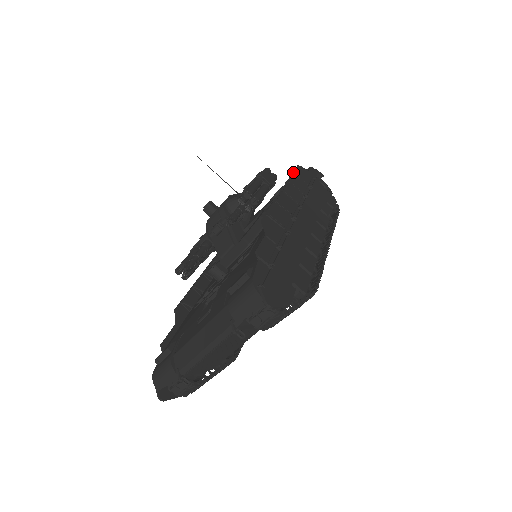
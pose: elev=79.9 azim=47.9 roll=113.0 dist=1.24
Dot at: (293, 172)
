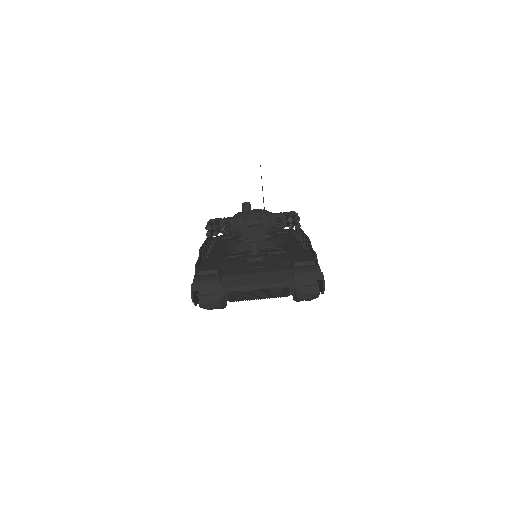
Dot at: occluded
